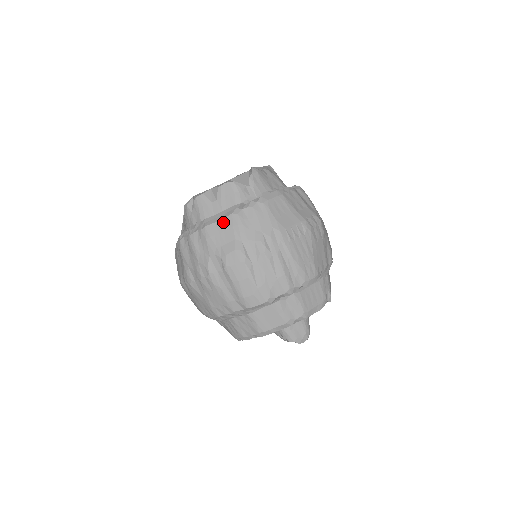
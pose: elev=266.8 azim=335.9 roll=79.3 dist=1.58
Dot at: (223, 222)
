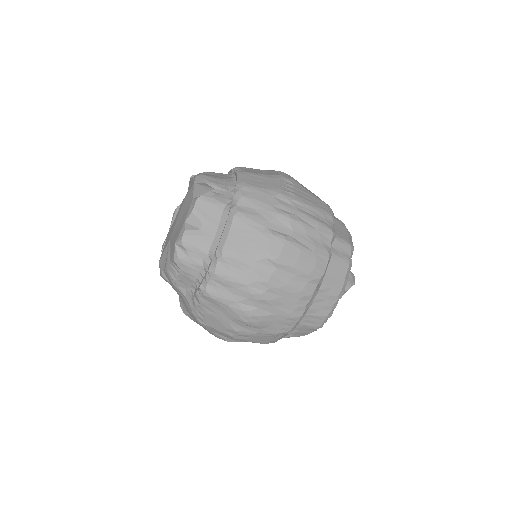
Dot at: (234, 230)
